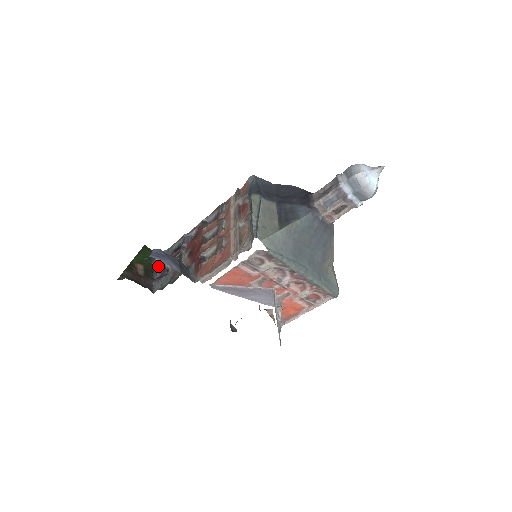
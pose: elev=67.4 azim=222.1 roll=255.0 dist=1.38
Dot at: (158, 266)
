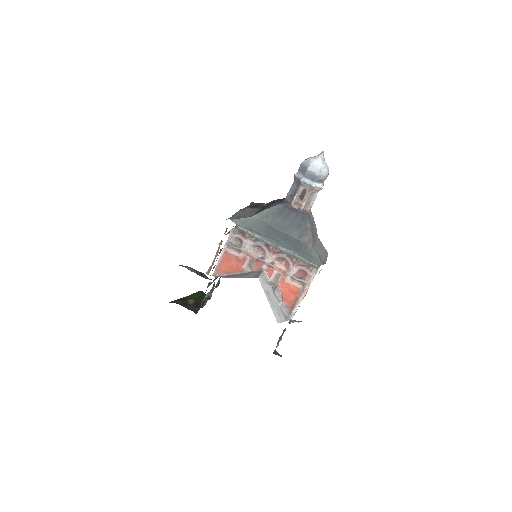
Dot at: occluded
